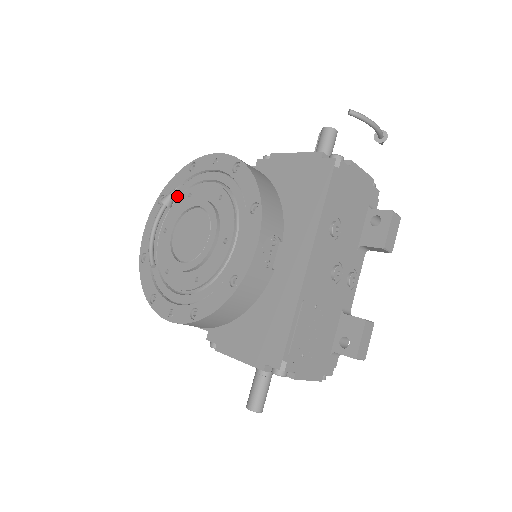
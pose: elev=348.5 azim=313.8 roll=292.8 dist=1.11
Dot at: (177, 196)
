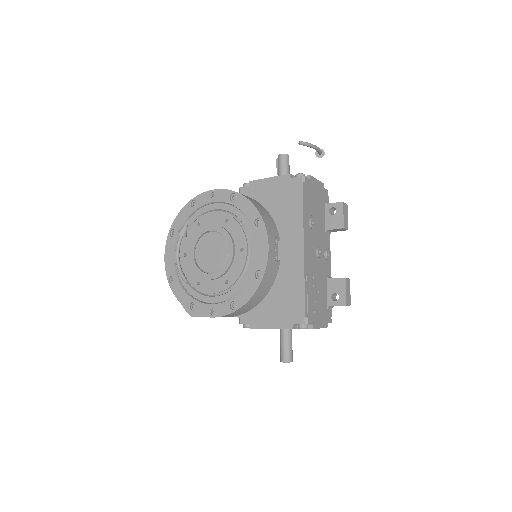
Dot at: (187, 227)
